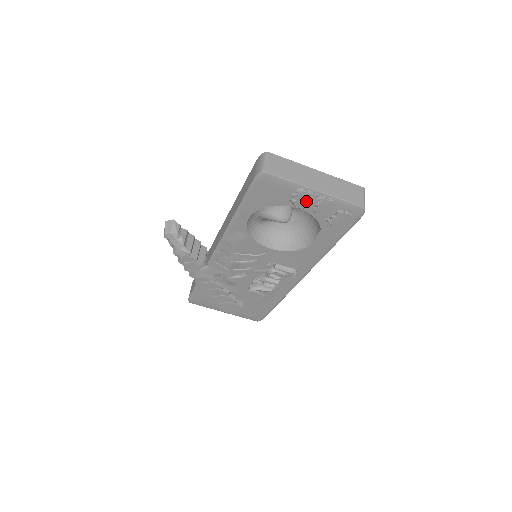
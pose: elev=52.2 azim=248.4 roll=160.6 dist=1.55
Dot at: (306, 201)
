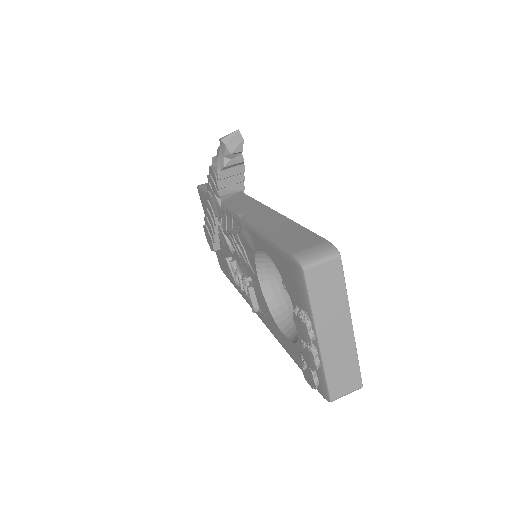
Dot at: (302, 329)
